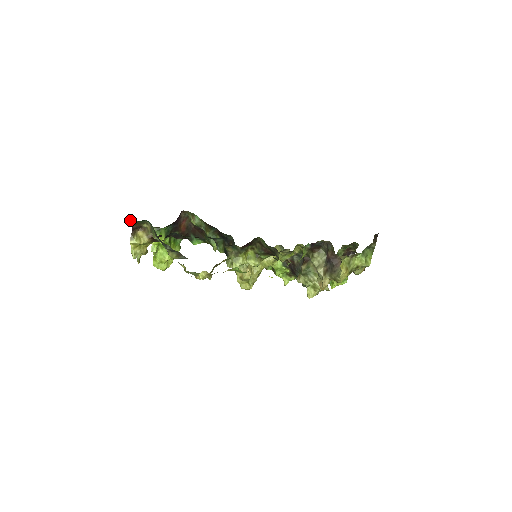
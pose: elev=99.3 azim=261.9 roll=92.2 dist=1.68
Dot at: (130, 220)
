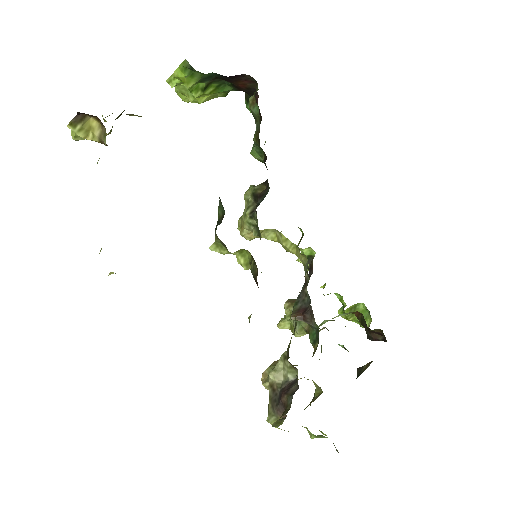
Dot at: occluded
